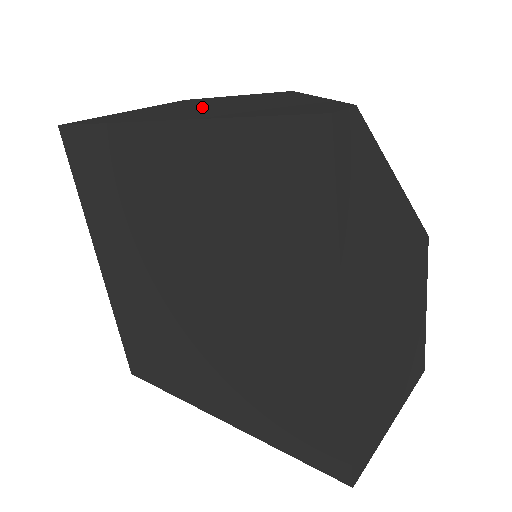
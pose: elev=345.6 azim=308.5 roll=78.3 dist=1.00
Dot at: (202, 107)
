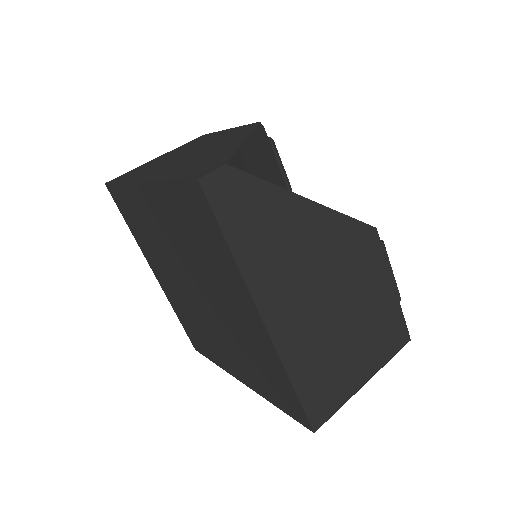
Dot at: (184, 156)
